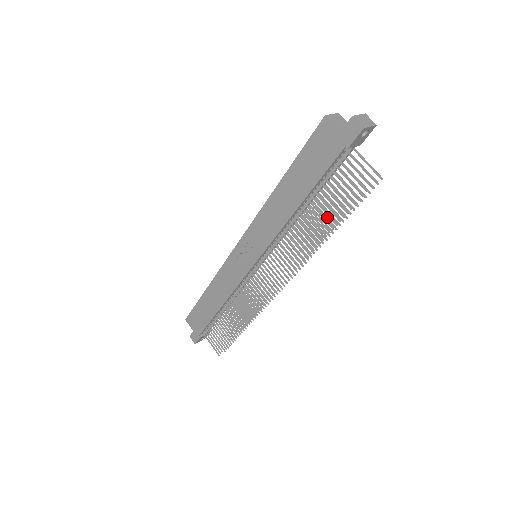
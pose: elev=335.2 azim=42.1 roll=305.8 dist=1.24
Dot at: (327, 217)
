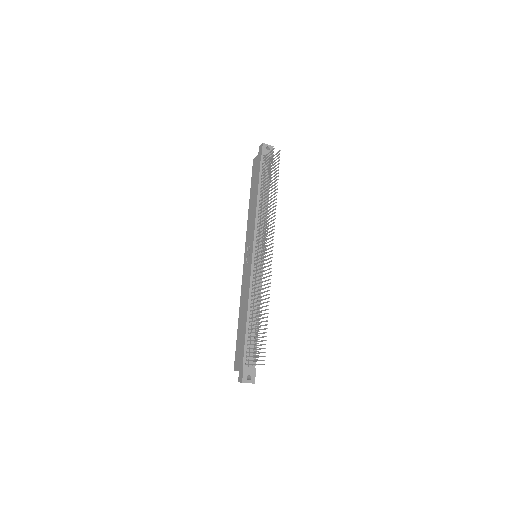
Dot at: occluded
